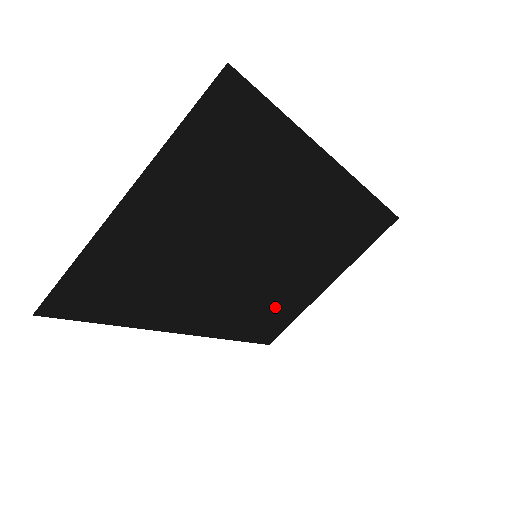
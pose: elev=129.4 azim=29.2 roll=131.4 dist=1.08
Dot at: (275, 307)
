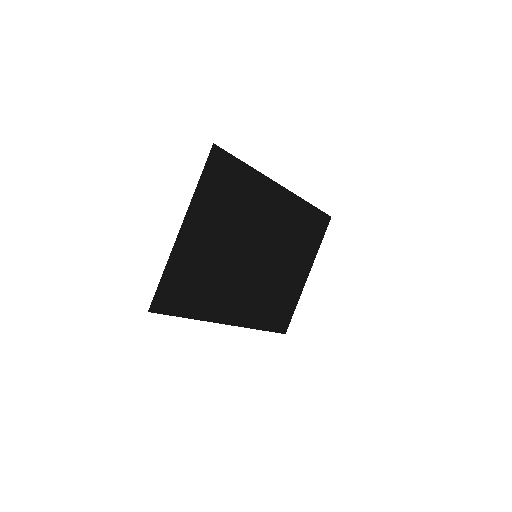
Dot at: (279, 298)
